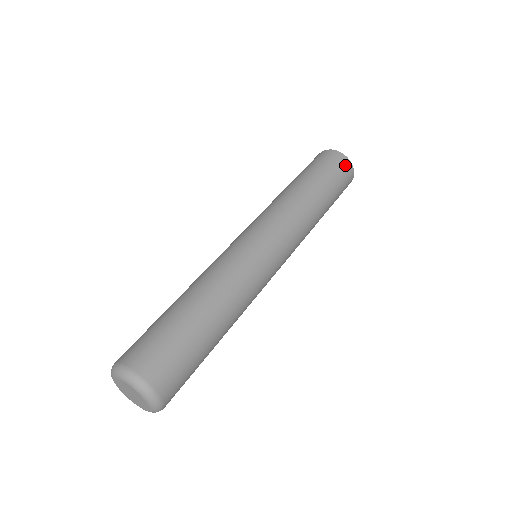
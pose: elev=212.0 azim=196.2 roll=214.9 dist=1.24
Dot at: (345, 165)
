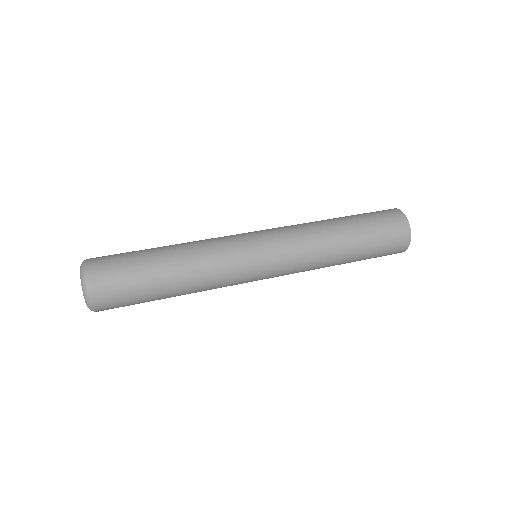
Dot at: (401, 241)
